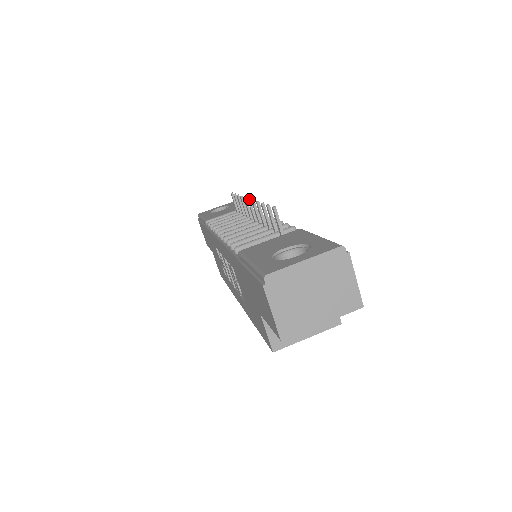
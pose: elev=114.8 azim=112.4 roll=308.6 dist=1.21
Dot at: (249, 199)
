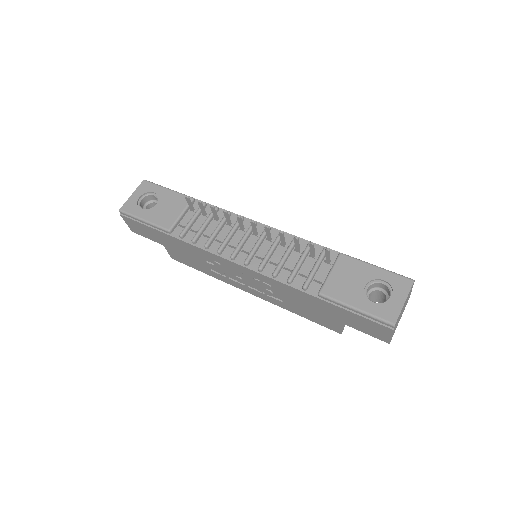
Dot at: (254, 222)
